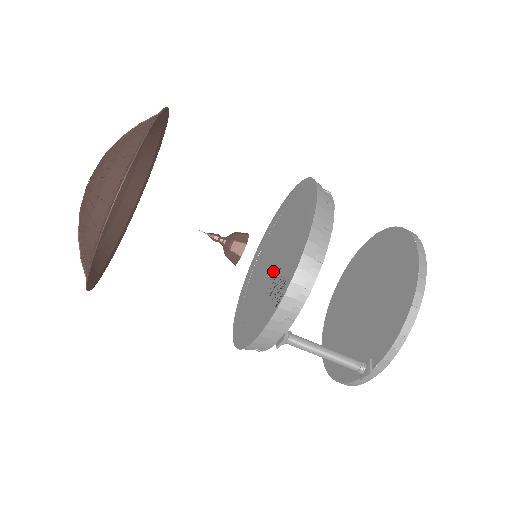
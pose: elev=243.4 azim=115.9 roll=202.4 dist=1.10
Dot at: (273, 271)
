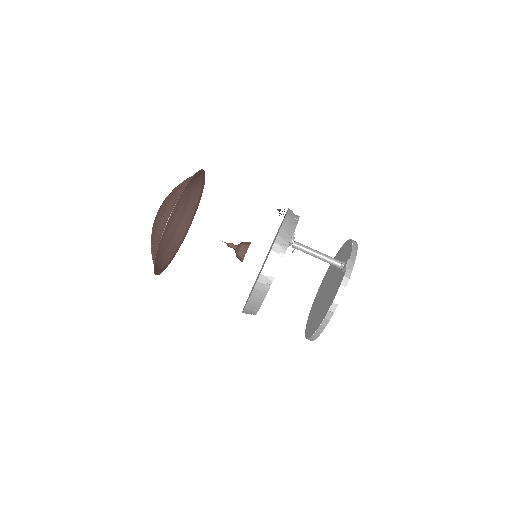
Dot at: occluded
